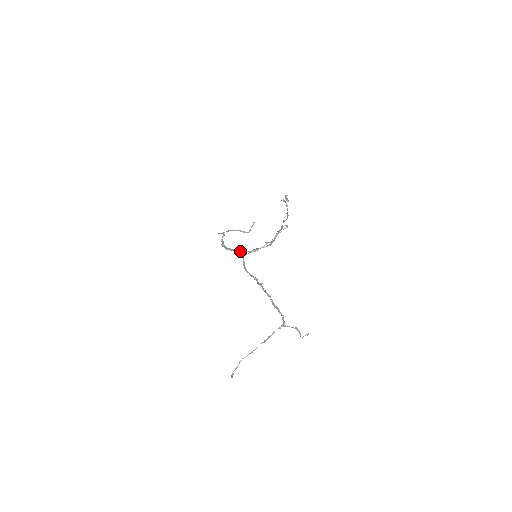
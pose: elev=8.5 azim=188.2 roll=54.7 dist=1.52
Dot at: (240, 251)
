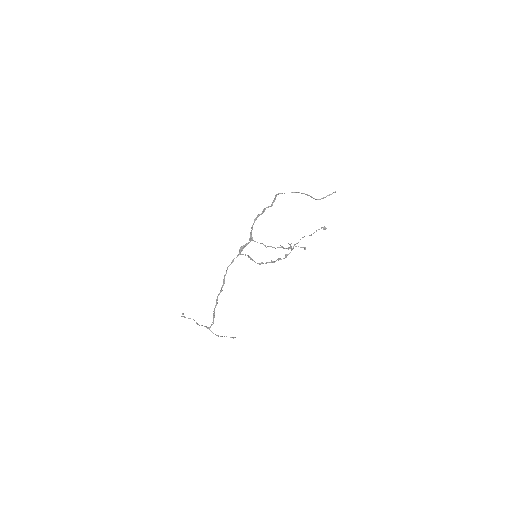
Dot at: occluded
